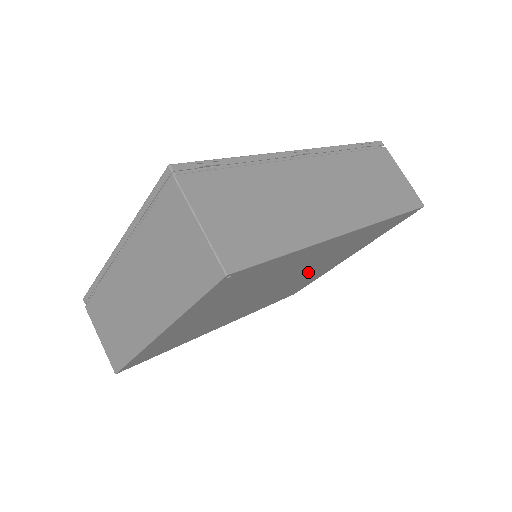
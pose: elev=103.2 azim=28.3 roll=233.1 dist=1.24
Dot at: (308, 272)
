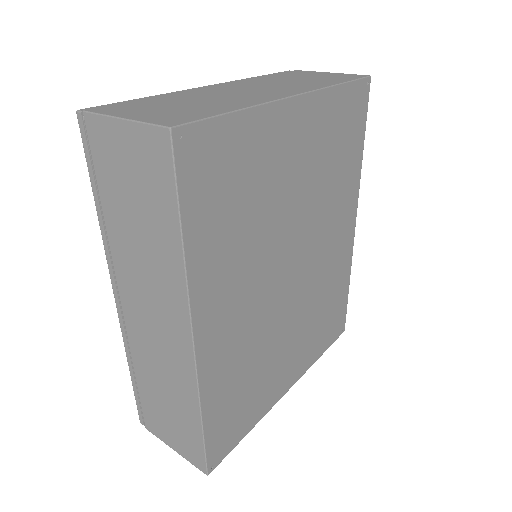
Dot at: (296, 311)
